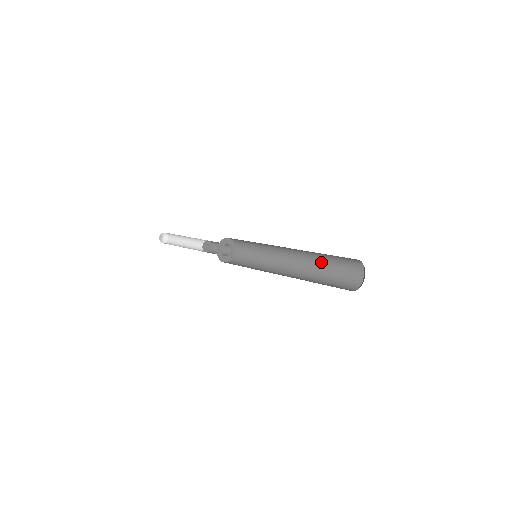
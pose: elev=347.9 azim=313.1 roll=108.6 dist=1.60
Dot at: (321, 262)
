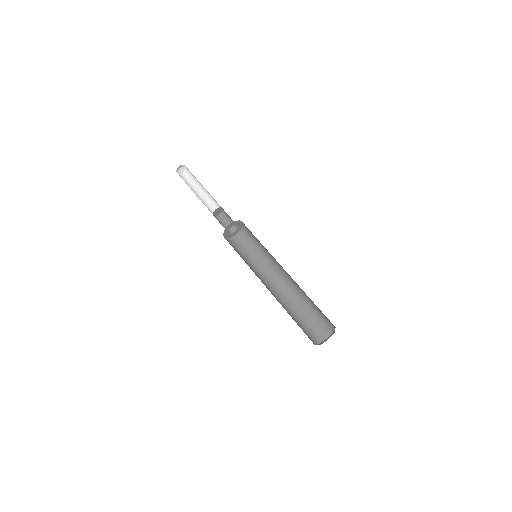
Dot at: (306, 295)
